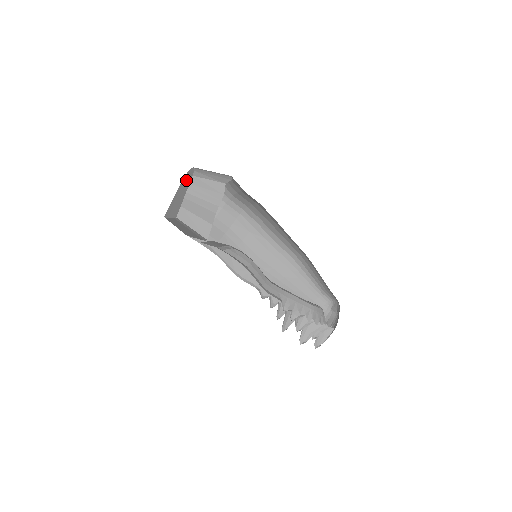
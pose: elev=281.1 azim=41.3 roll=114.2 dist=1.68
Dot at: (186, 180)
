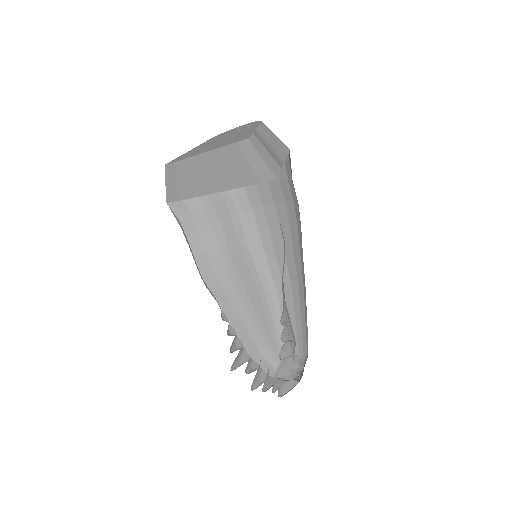
Dot at: (234, 131)
